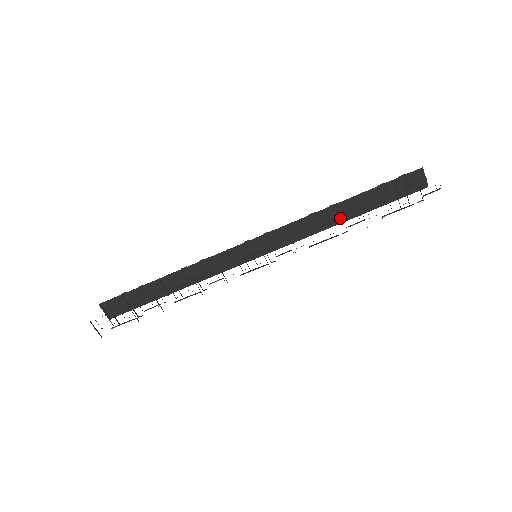
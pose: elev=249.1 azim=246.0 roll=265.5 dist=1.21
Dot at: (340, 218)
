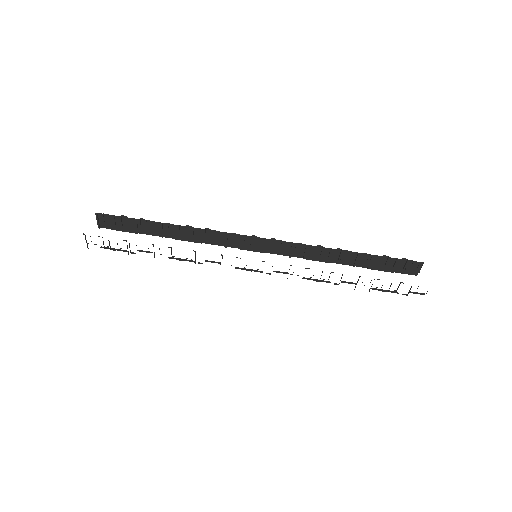
Dot at: (338, 260)
